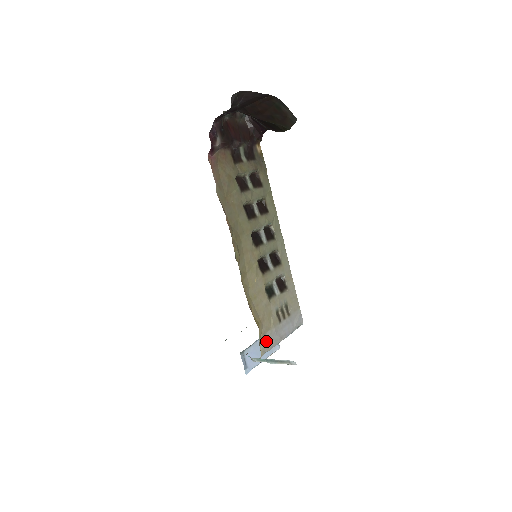
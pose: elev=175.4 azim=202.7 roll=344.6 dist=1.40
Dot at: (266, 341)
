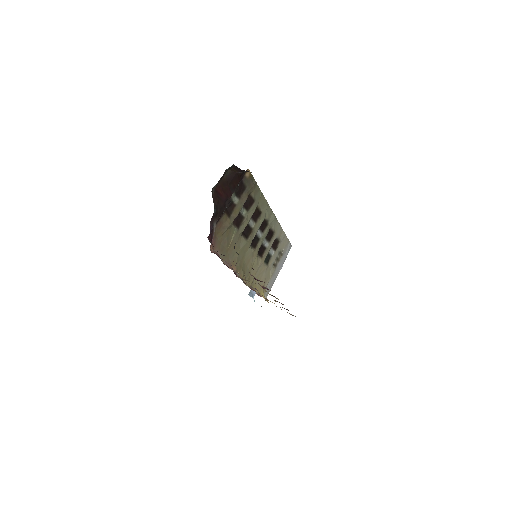
Dot at: occluded
